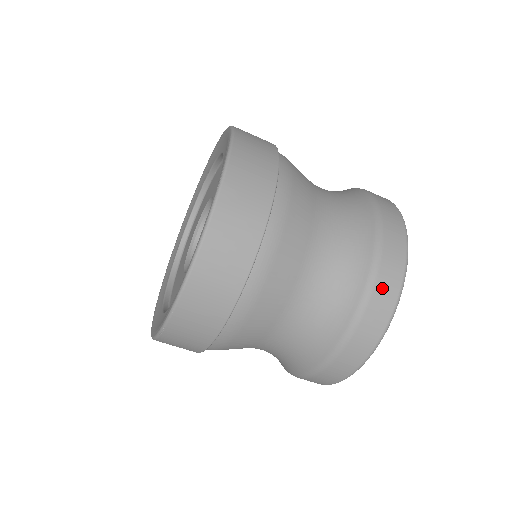
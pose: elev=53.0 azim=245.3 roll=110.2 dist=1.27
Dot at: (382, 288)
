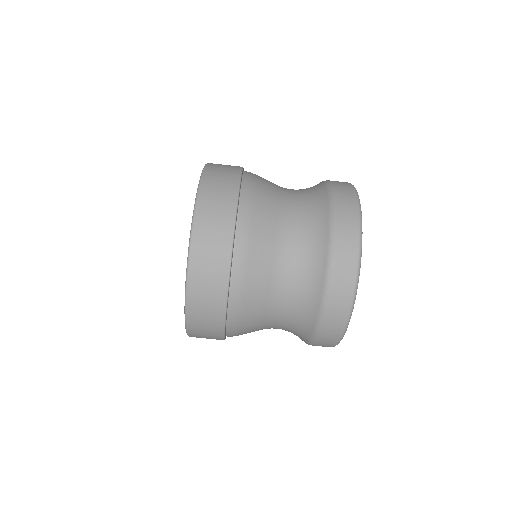
Dot at: (343, 243)
